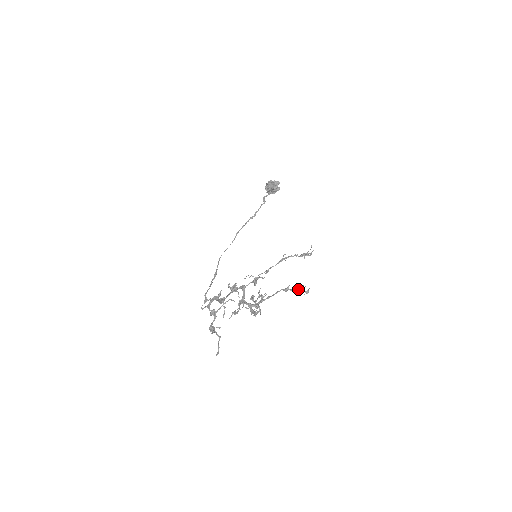
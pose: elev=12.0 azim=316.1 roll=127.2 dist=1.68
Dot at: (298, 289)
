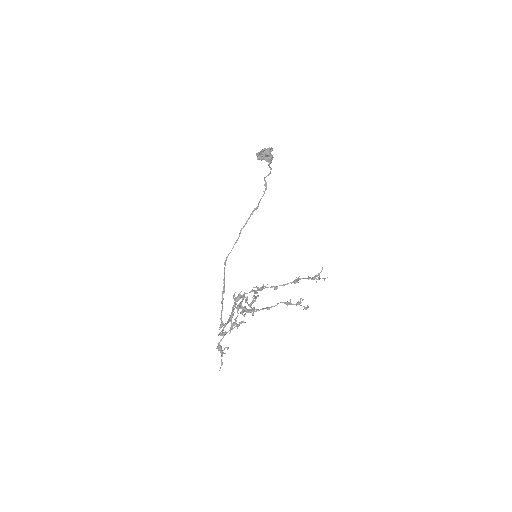
Dot at: (298, 304)
